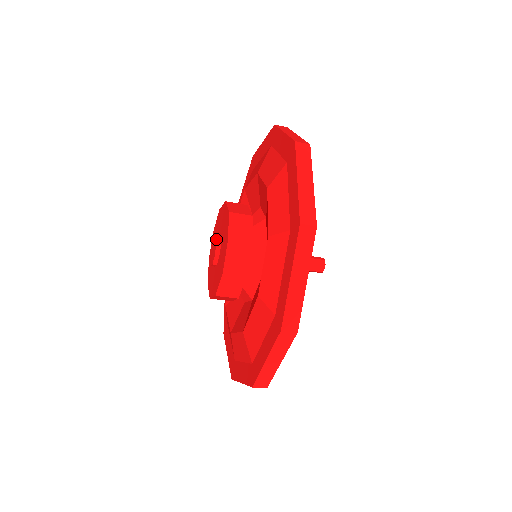
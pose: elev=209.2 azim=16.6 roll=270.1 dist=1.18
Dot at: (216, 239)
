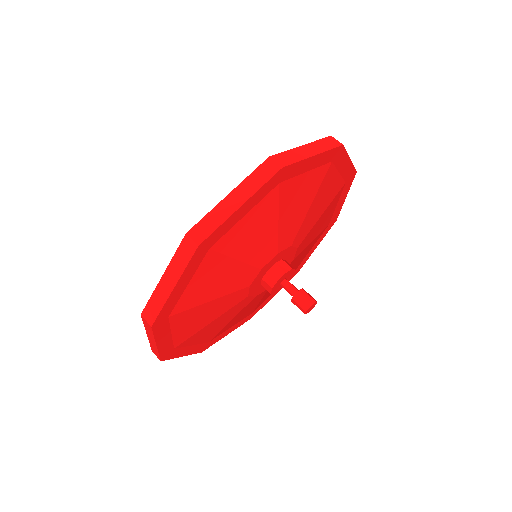
Dot at: occluded
